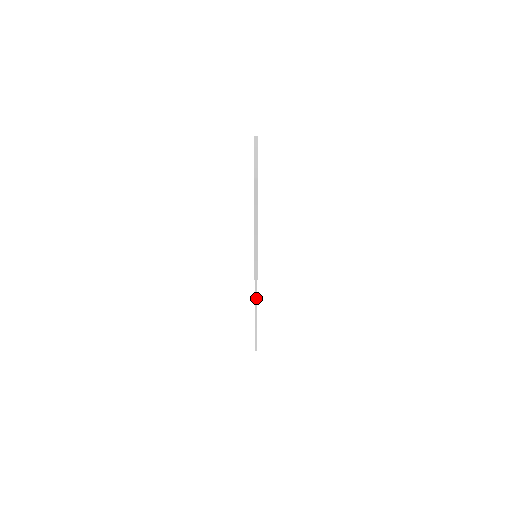
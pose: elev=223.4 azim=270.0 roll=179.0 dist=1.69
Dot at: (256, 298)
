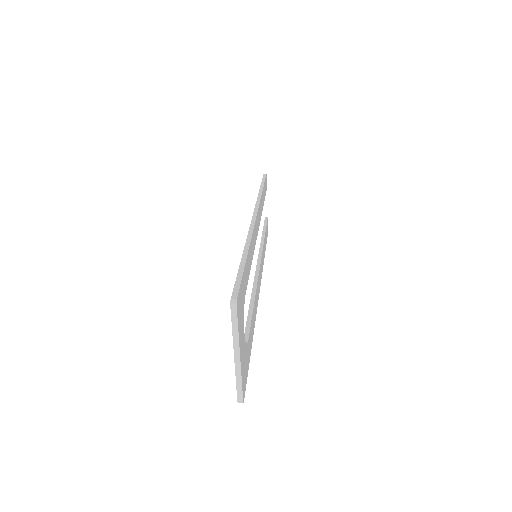
Dot at: occluded
